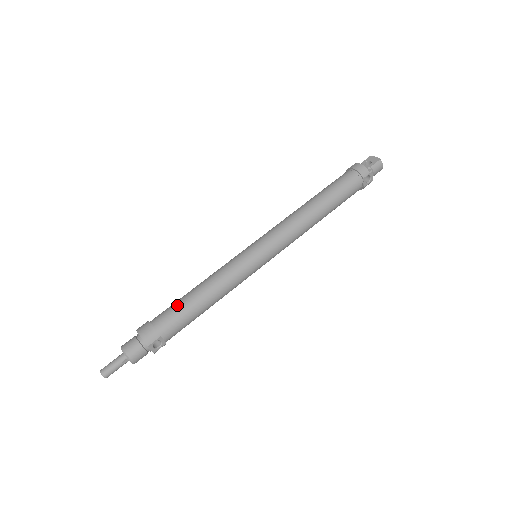
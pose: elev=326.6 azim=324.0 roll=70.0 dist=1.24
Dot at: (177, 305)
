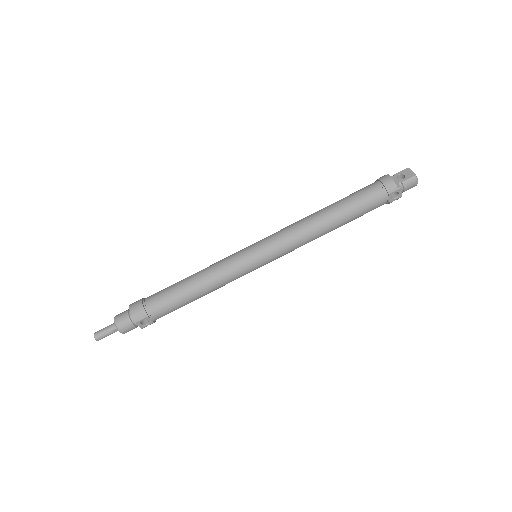
Dot at: (169, 290)
